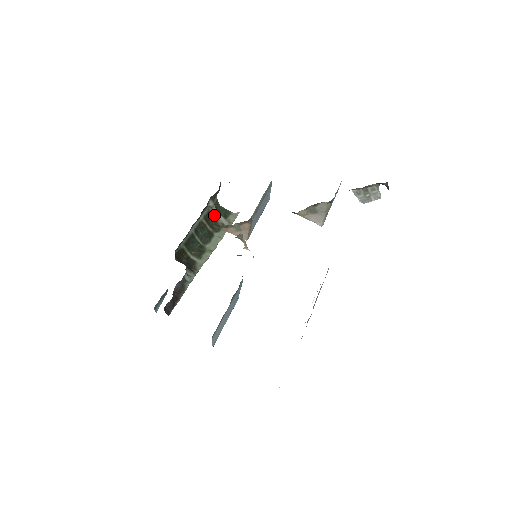
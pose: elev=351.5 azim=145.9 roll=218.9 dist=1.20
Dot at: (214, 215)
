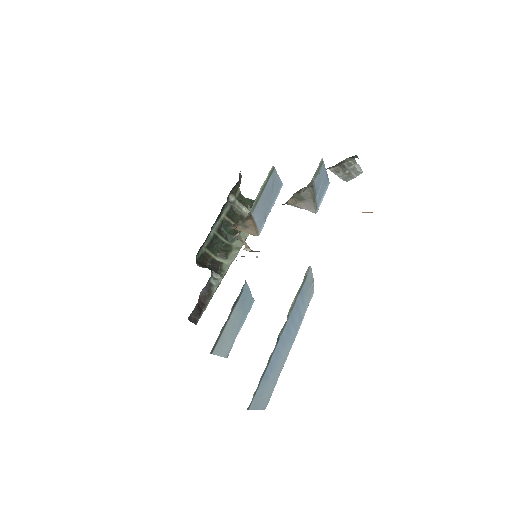
Dot at: (238, 209)
